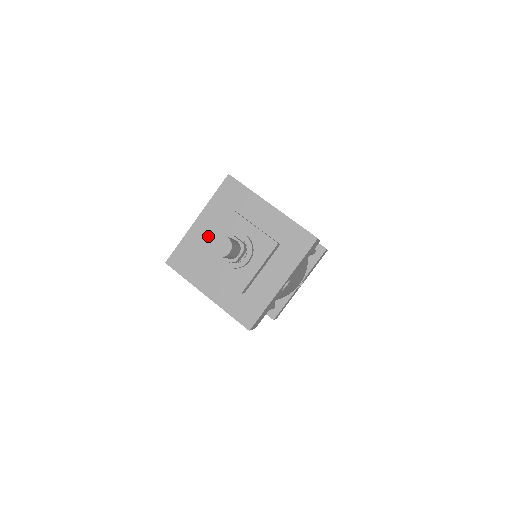
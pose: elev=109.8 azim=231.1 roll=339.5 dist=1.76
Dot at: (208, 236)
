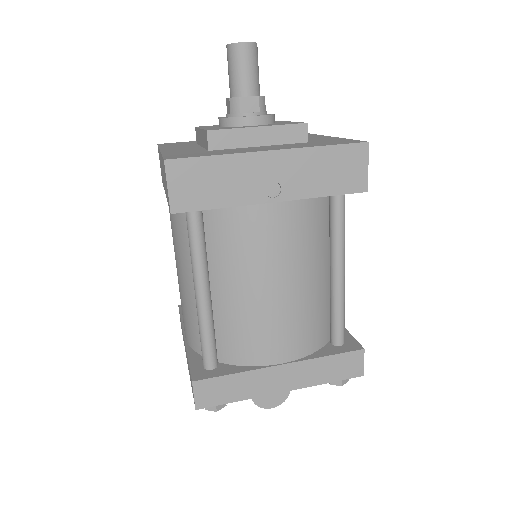
Dot at: (195, 148)
